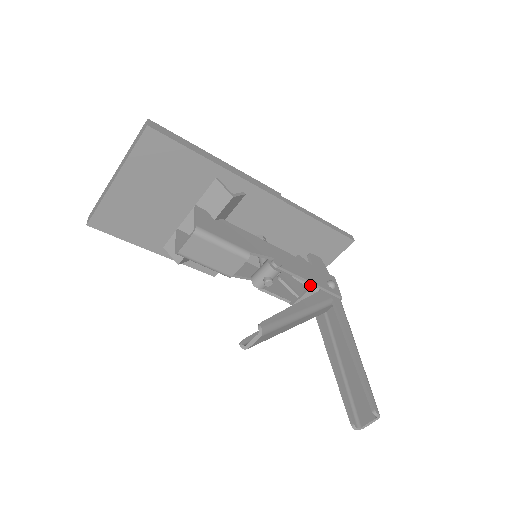
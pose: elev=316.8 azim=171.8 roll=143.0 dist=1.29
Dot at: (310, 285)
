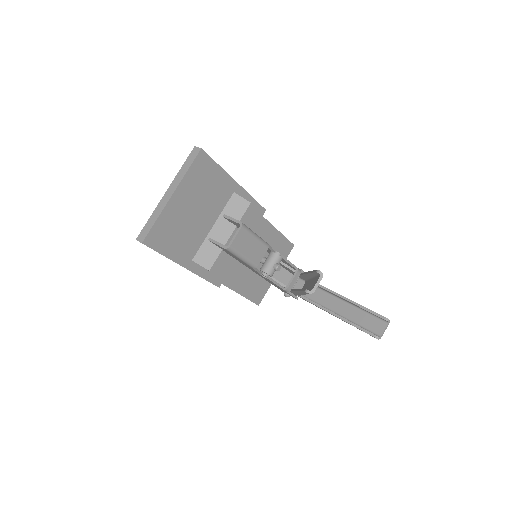
Dot at: (296, 269)
